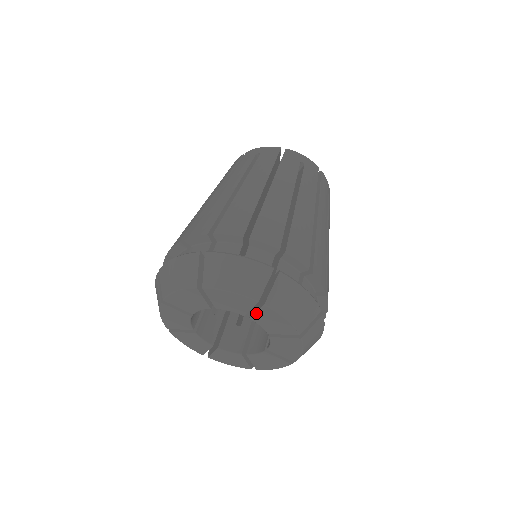
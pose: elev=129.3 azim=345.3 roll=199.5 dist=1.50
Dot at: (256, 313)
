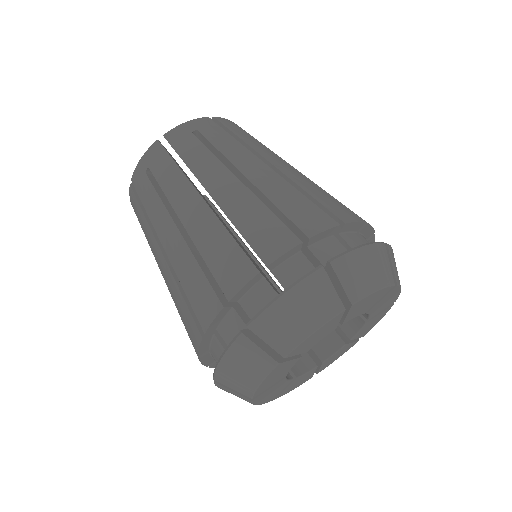
Dot at: (380, 301)
